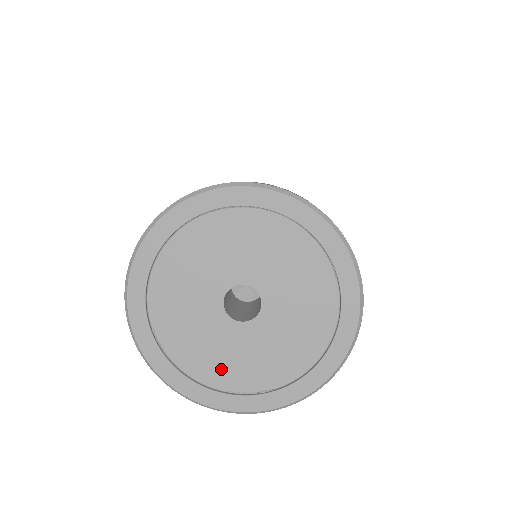
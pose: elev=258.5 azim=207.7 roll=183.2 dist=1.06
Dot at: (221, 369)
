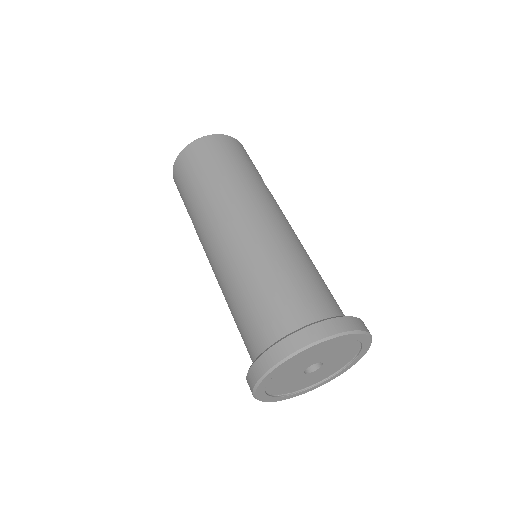
Dot at: (280, 388)
